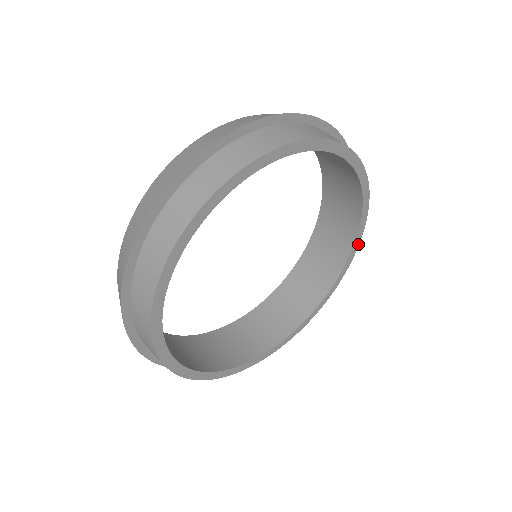
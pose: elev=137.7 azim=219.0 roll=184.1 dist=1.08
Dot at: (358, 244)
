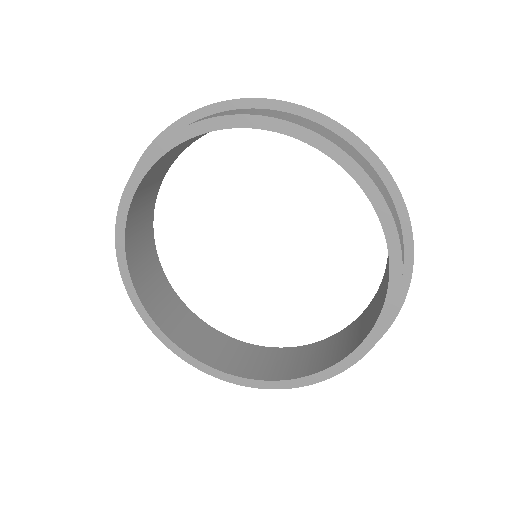
Dot at: (364, 174)
